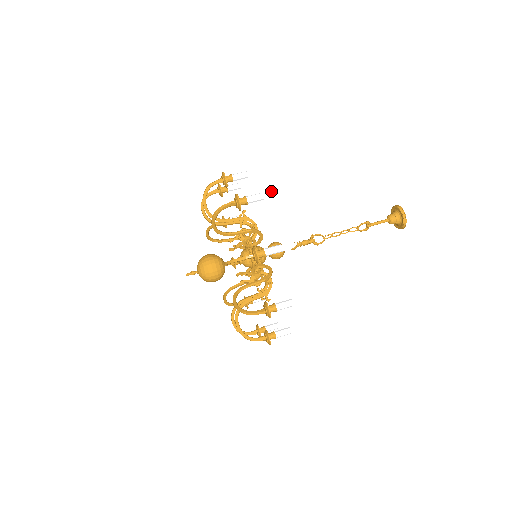
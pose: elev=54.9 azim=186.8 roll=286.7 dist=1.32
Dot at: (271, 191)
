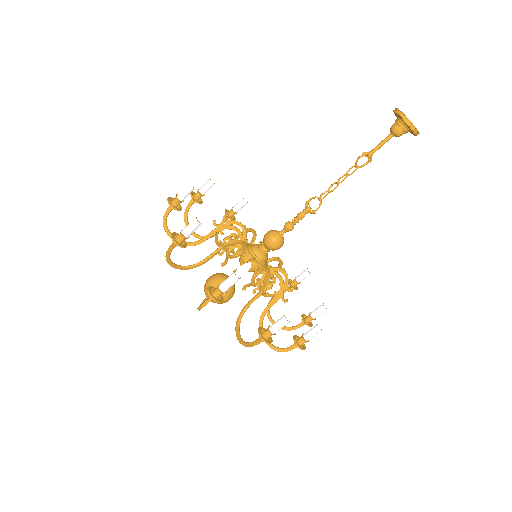
Dot at: (202, 211)
